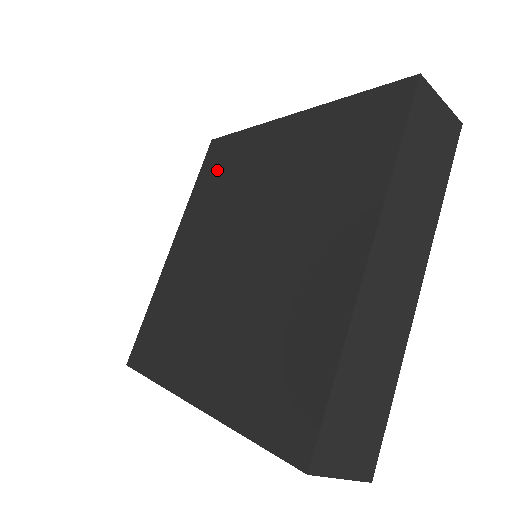
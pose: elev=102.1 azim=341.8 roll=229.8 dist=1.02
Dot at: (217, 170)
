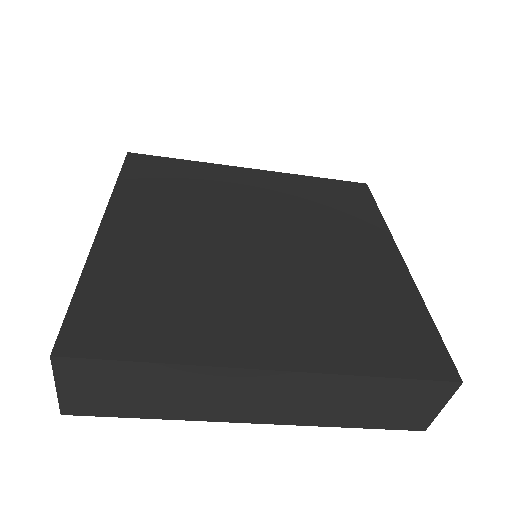
Dot at: (161, 177)
